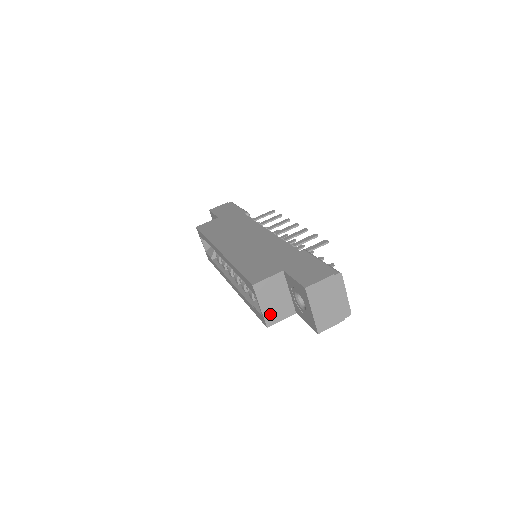
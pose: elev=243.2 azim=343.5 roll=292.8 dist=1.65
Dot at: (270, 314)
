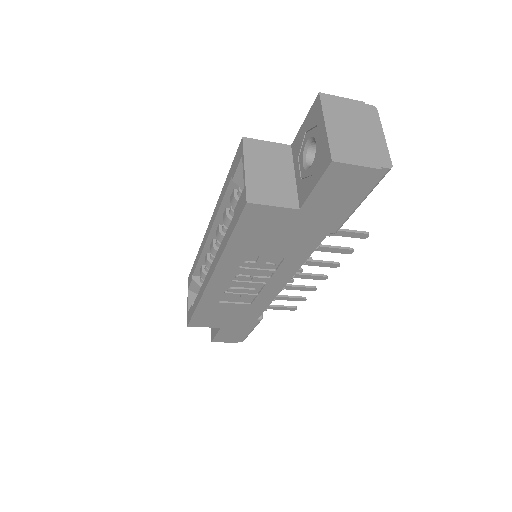
Dot at: (257, 186)
